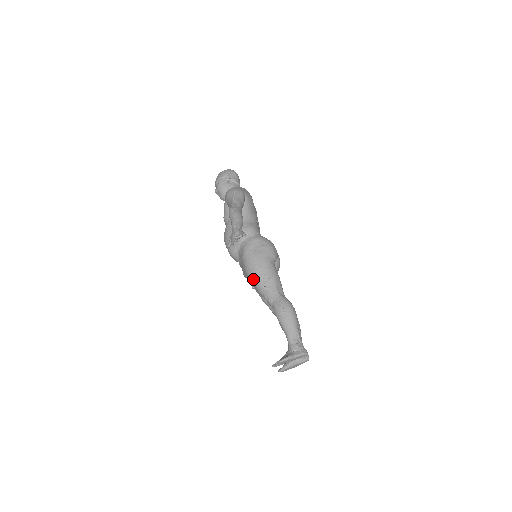
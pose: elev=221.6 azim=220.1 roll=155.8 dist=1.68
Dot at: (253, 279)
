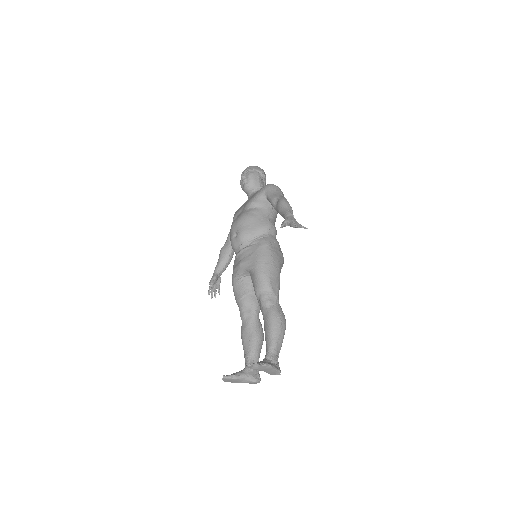
Dot at: (263, 272)
